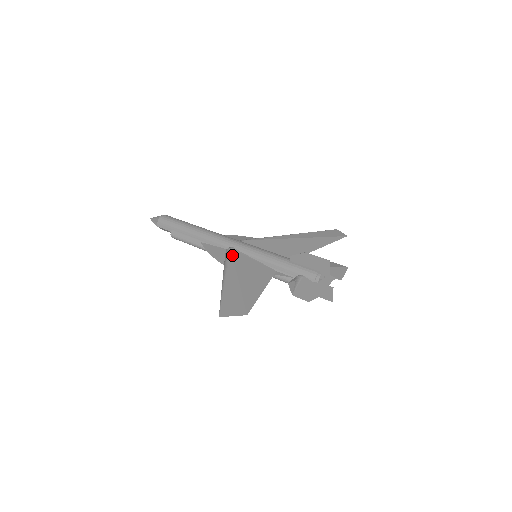
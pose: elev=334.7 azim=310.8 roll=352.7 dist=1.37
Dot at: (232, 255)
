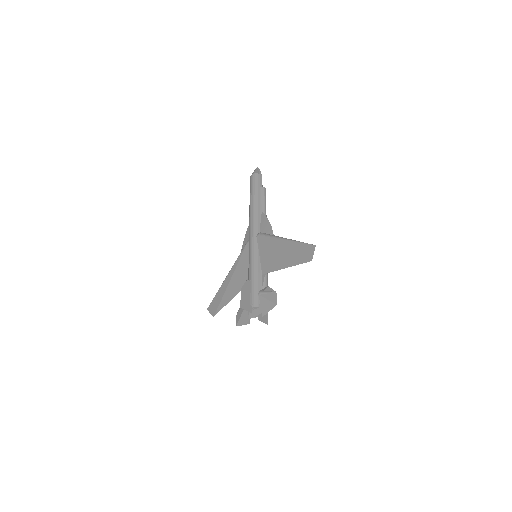
Dot at: (243, 251)
